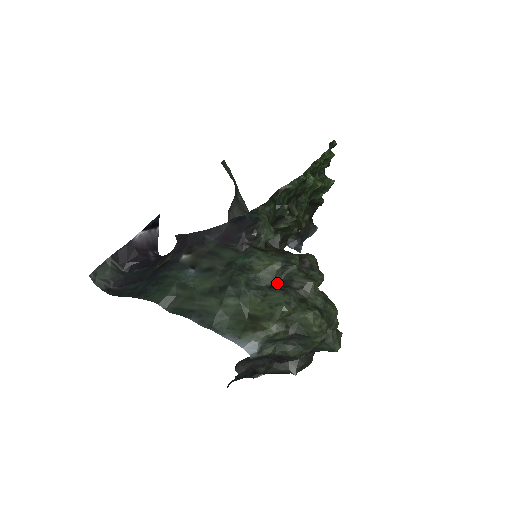
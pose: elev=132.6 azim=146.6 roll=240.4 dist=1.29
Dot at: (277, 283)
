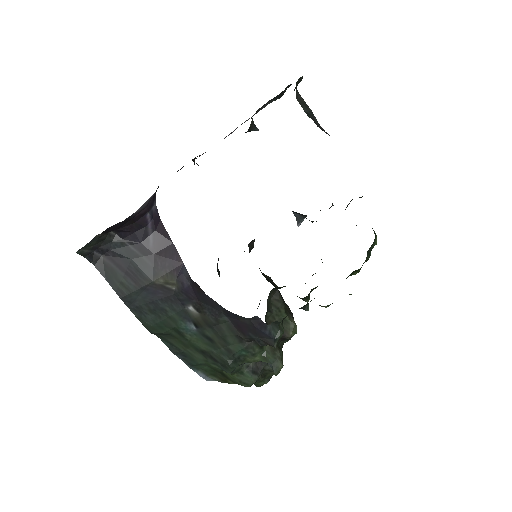
Dot at: occluded
